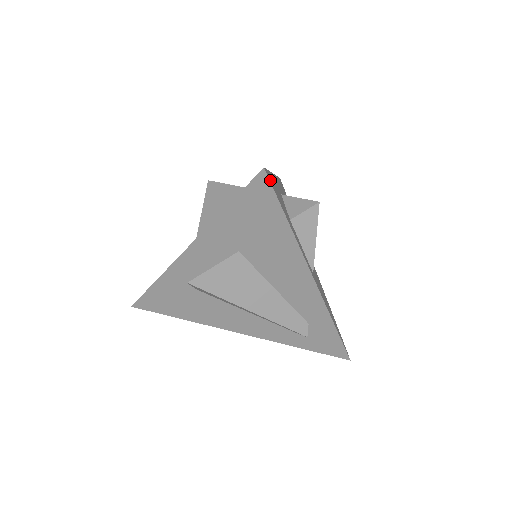
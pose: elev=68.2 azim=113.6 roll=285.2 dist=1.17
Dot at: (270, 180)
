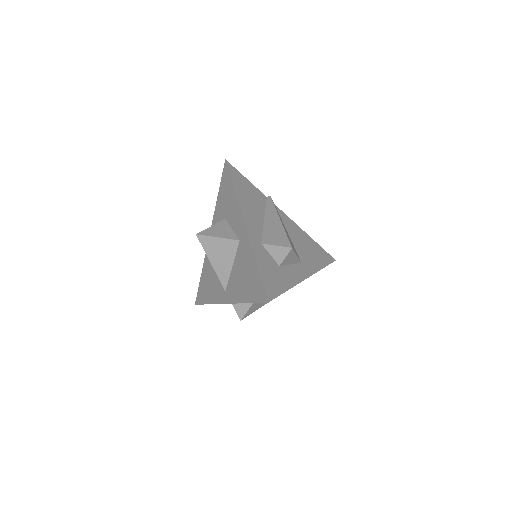
Dot at: (271, 294)
